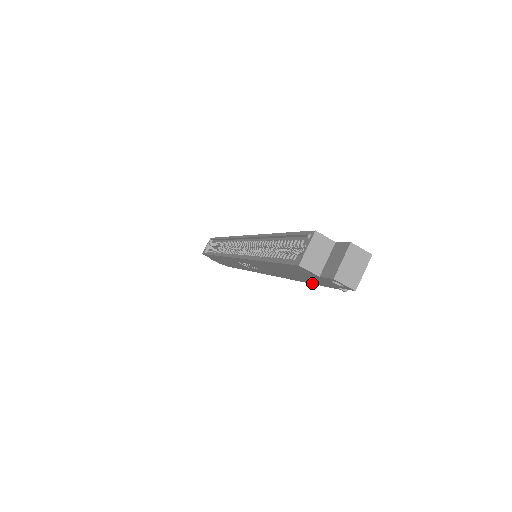
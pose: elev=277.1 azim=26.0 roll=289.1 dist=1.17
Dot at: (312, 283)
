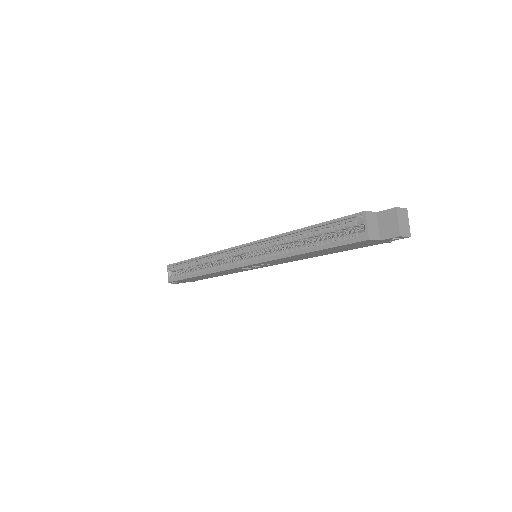
Dot at: occluded
